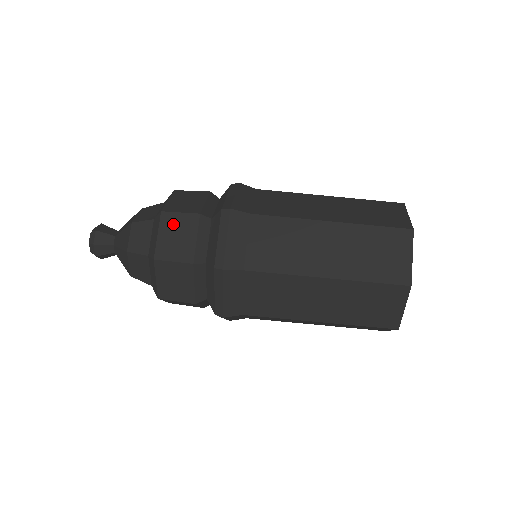
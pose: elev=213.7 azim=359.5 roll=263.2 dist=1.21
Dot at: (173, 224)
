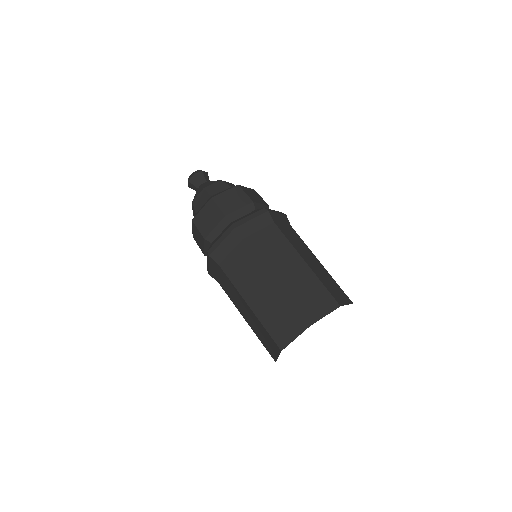
Dot at: (211, 210)
